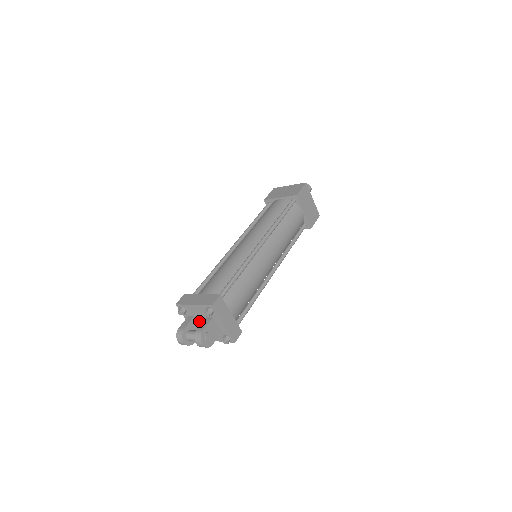
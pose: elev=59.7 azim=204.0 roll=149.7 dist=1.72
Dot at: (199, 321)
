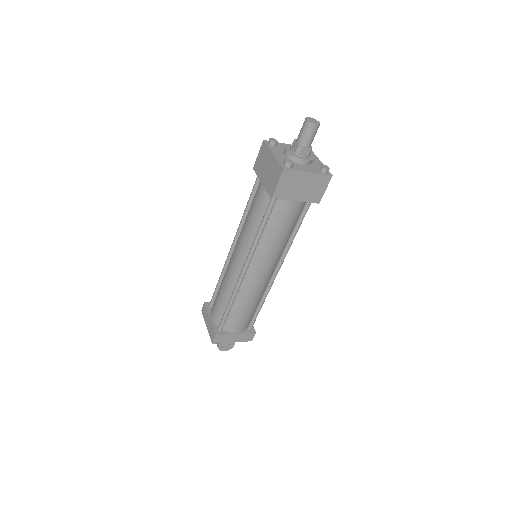
Dot at: occluded
